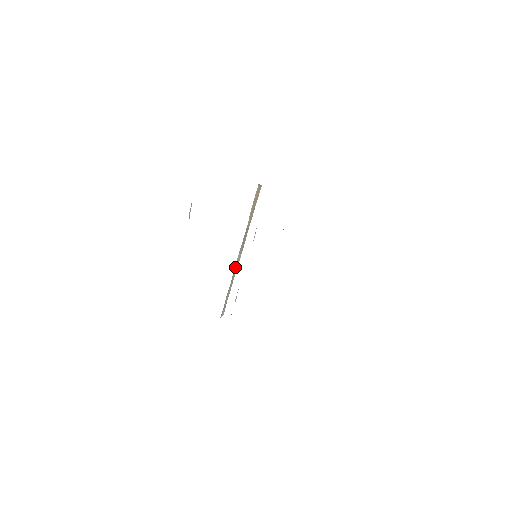
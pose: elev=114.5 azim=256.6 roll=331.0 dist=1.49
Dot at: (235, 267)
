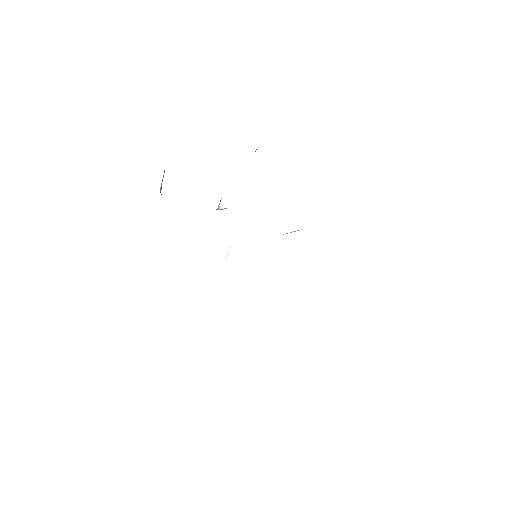
Dot at: occluded
